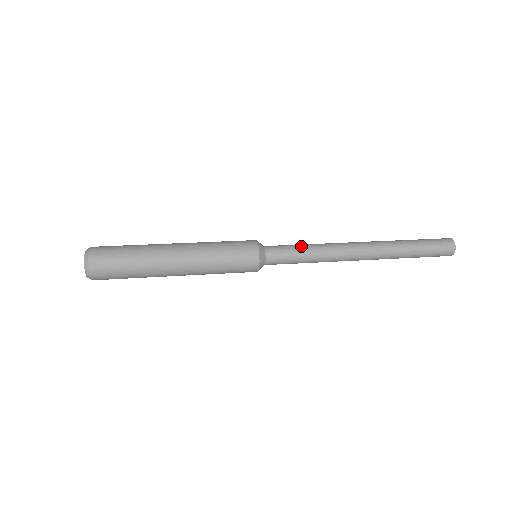
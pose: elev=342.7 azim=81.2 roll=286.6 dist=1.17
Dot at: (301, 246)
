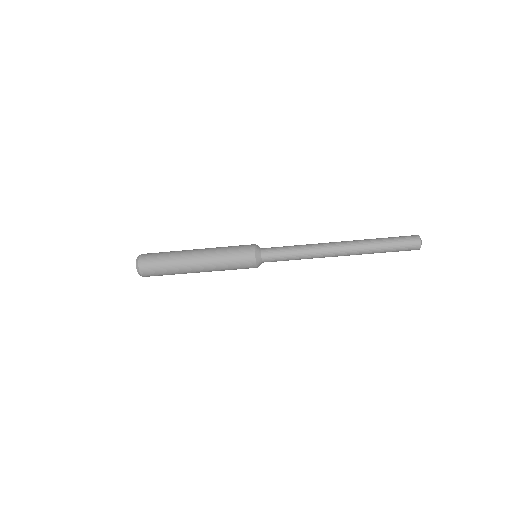
Dot at: occluded
